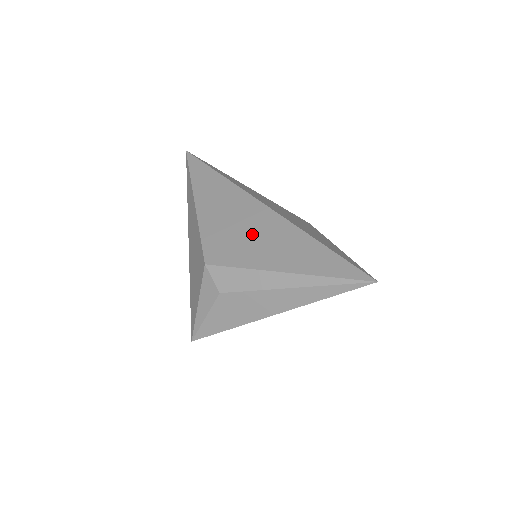
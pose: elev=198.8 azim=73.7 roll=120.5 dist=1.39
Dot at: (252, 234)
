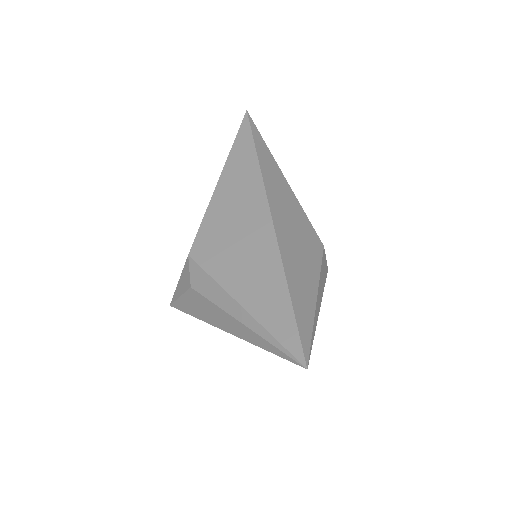
Dot at: (241, 246)
